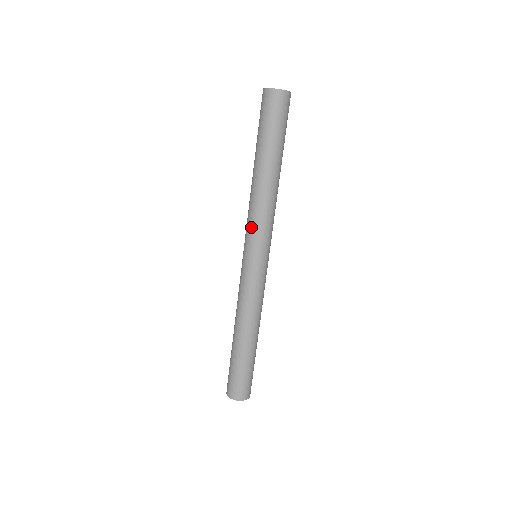
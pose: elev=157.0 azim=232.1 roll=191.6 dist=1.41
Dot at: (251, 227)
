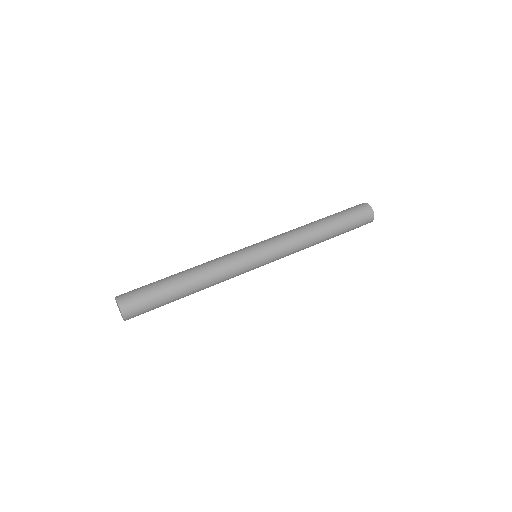
Dot at: occluded
